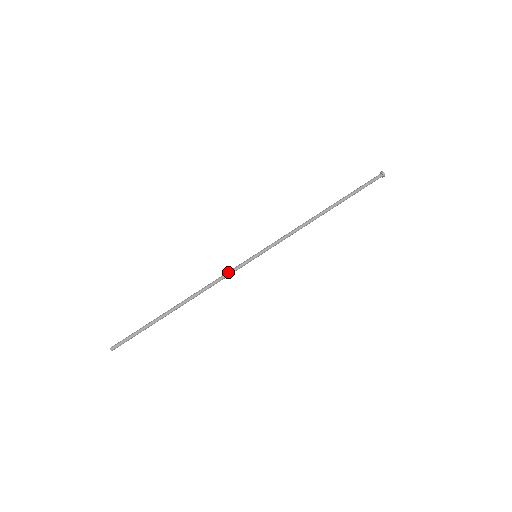
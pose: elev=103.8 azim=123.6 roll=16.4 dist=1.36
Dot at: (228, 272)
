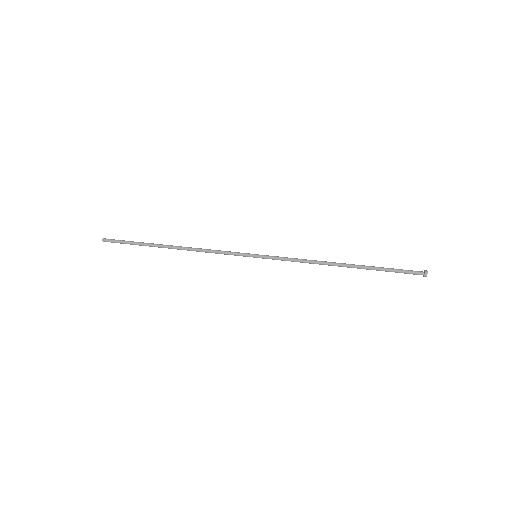
Dot at: (225, 251)
